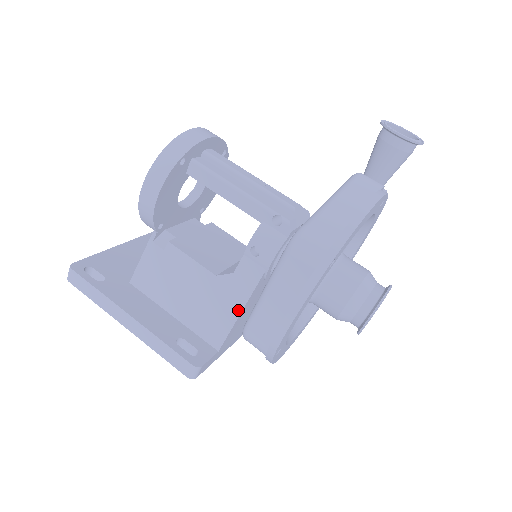
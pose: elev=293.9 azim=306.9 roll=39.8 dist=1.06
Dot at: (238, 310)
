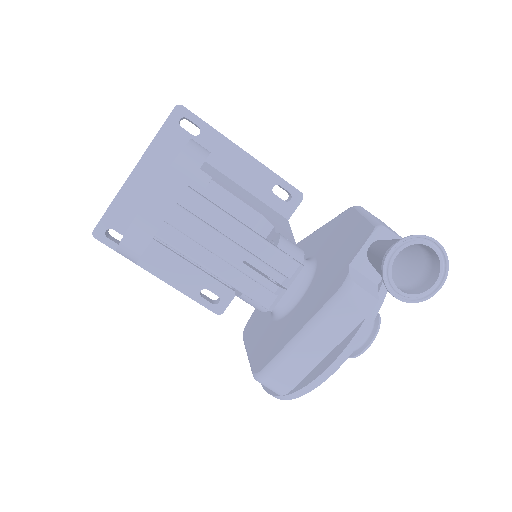
Dot at: occluded
